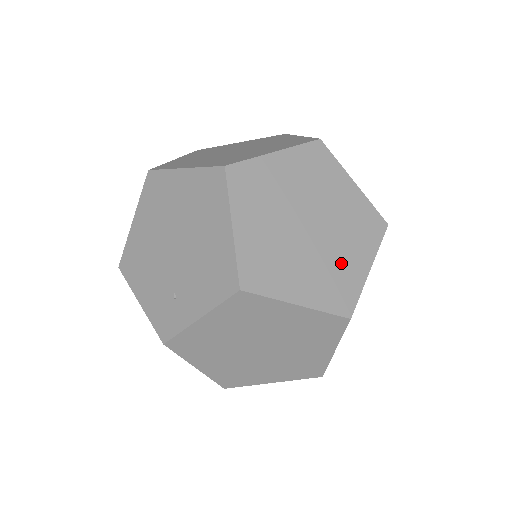
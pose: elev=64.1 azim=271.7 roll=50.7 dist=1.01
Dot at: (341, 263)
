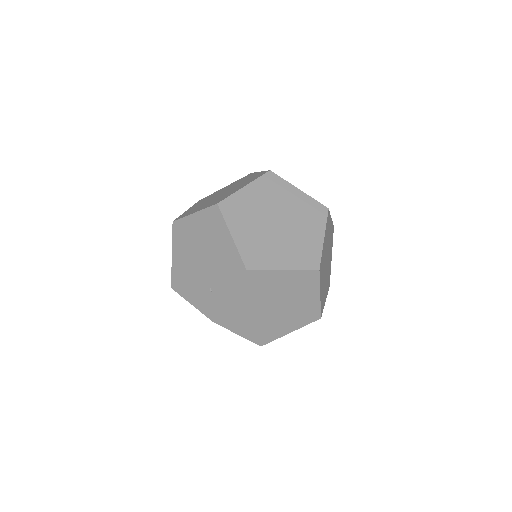
Dot at: (304, 239)
